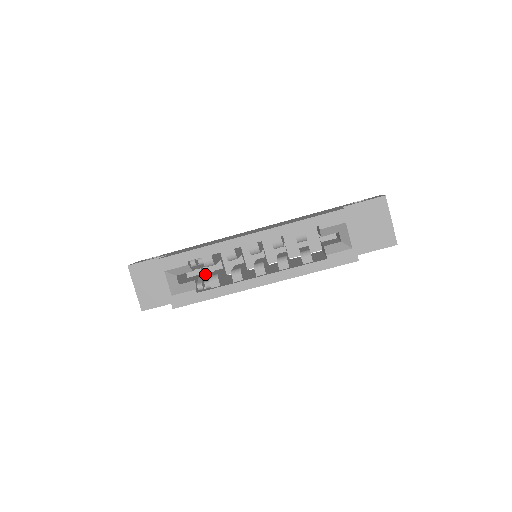
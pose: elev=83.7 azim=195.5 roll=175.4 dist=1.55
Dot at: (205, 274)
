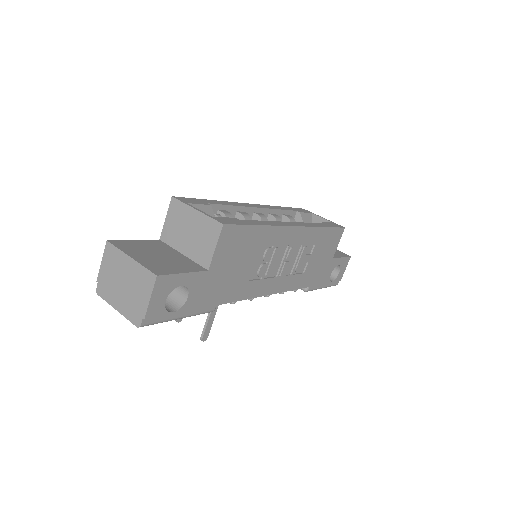
Dot at: occluded
